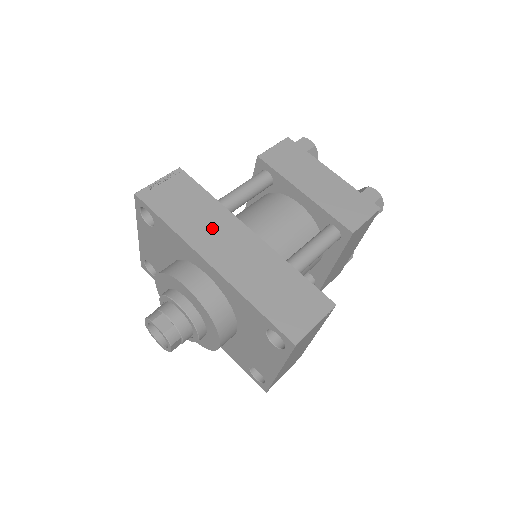
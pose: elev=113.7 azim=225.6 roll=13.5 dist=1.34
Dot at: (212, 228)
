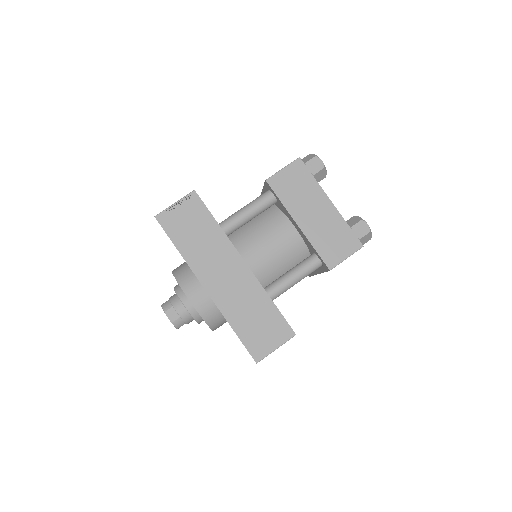
Dot at: (212, 256)
